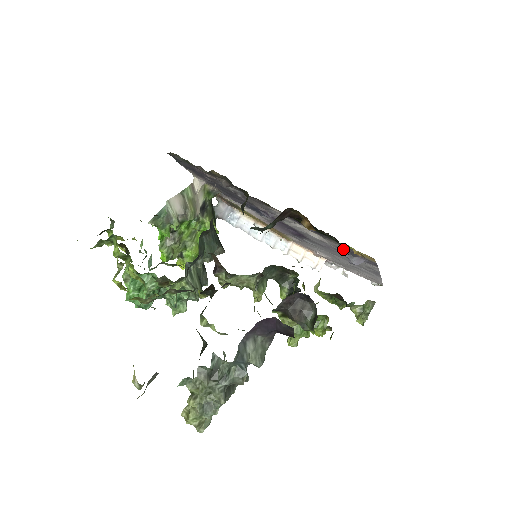
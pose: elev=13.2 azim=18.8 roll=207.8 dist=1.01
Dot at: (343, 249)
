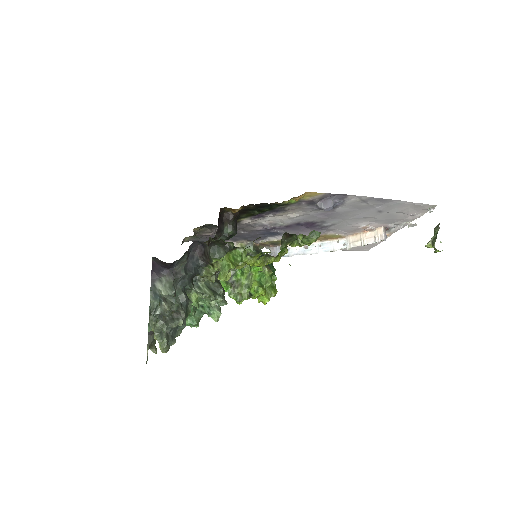
Dot at: (308, 206)
